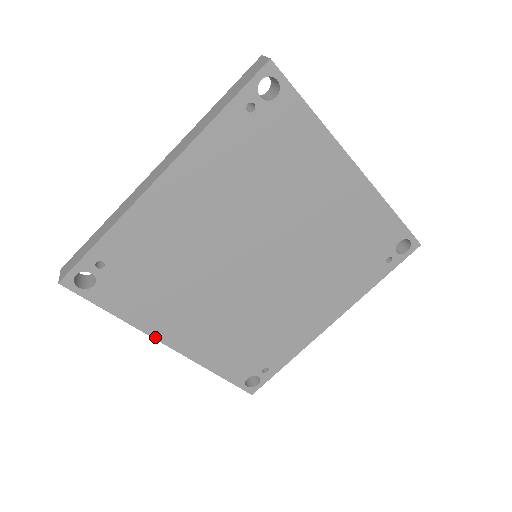
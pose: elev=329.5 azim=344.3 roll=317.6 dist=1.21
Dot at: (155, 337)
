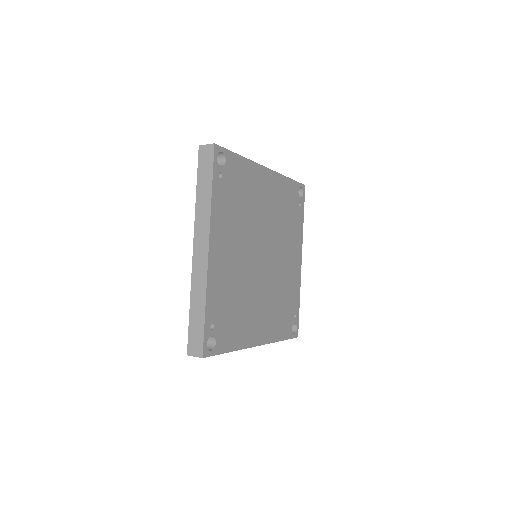
Dot at: (251, 346)
